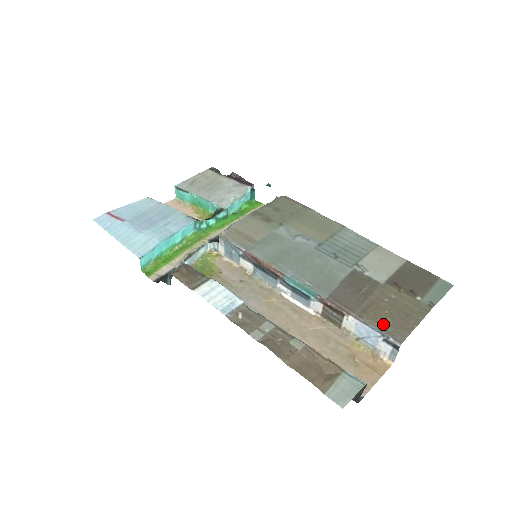
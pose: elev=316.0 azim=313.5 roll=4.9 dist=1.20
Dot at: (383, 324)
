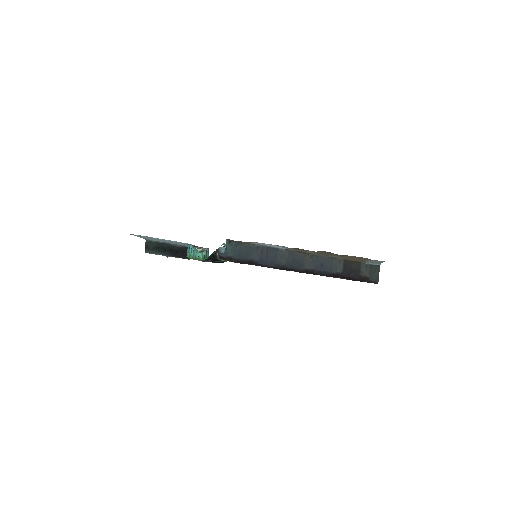
Dot at: occluded
